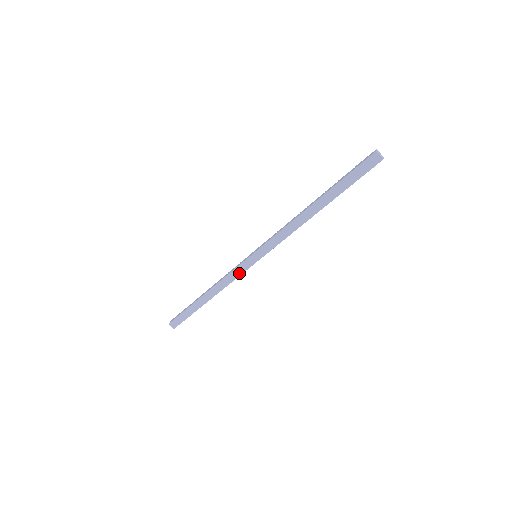
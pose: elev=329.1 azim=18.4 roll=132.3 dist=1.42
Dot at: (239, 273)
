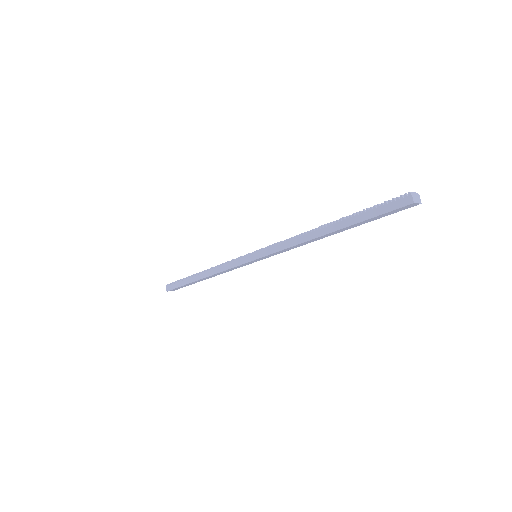
Dot at: (239, 267)
